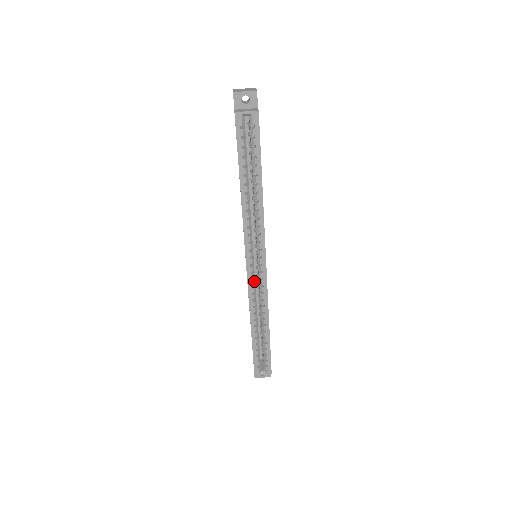
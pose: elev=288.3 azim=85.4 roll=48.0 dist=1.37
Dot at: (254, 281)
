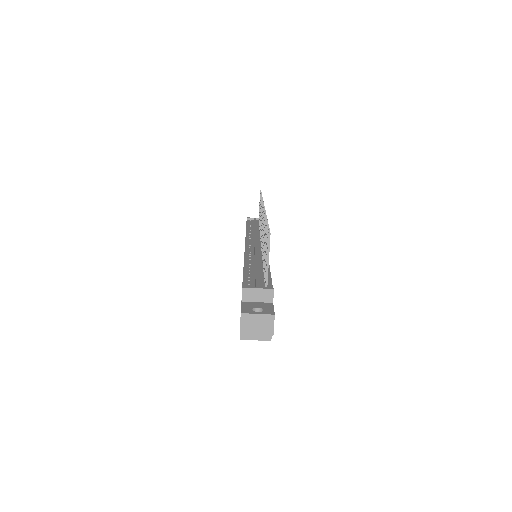
Dot at: occluded
